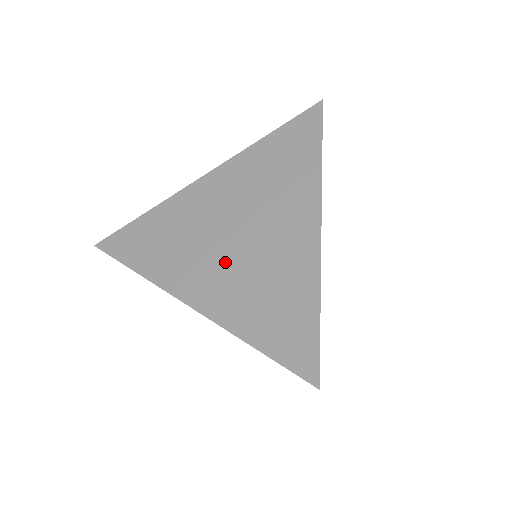
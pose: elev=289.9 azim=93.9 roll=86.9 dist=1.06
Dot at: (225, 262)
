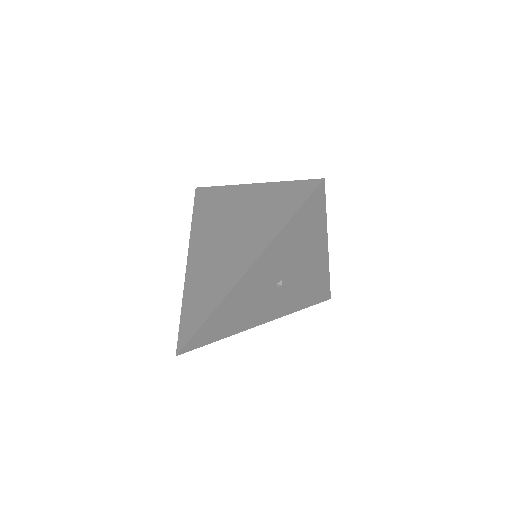
Dot at: (210, 252)
